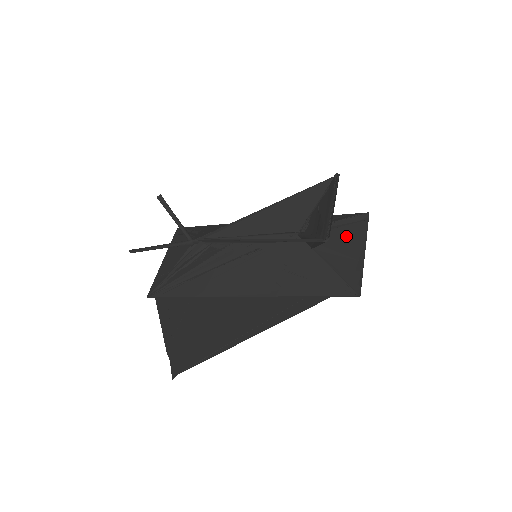
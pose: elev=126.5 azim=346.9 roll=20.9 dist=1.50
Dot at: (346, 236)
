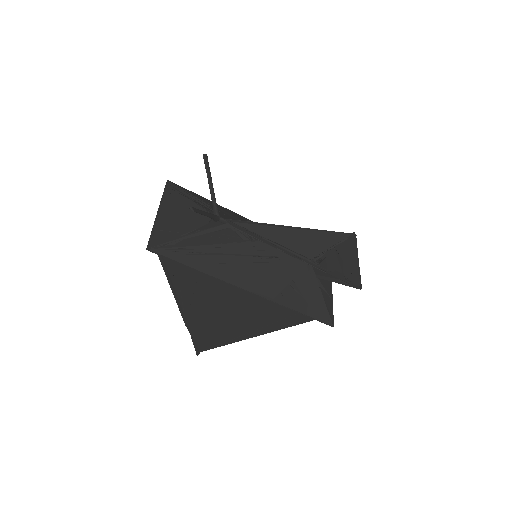
Dot at: occluded
